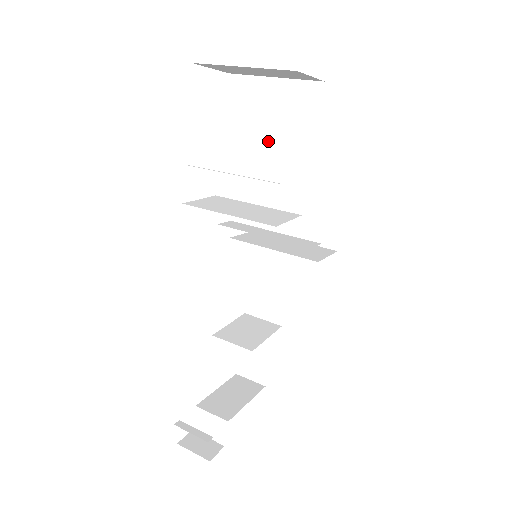
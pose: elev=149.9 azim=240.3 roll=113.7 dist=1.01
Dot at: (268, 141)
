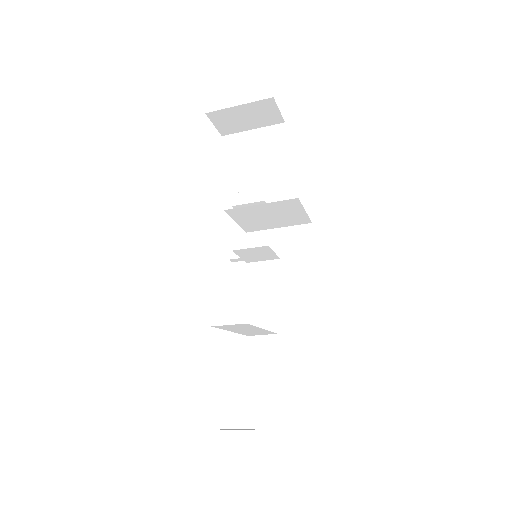
Dot at: (255, 163)
